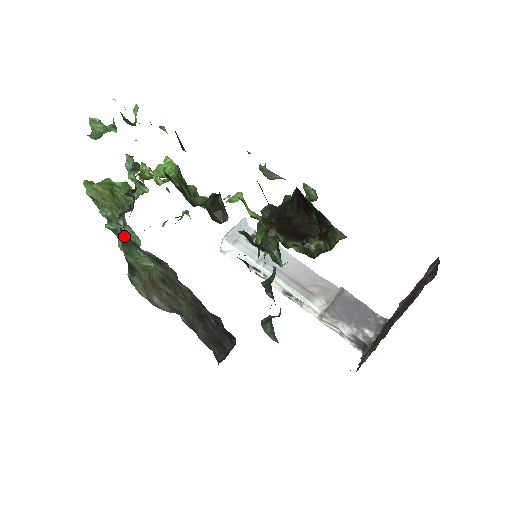
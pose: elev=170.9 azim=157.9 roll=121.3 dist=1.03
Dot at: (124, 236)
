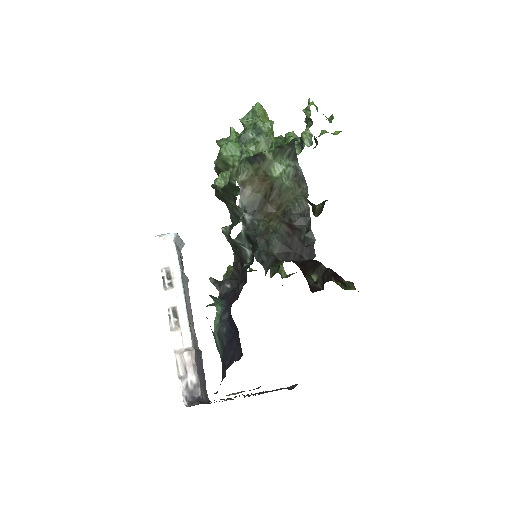
Dot at: (287, 147)
